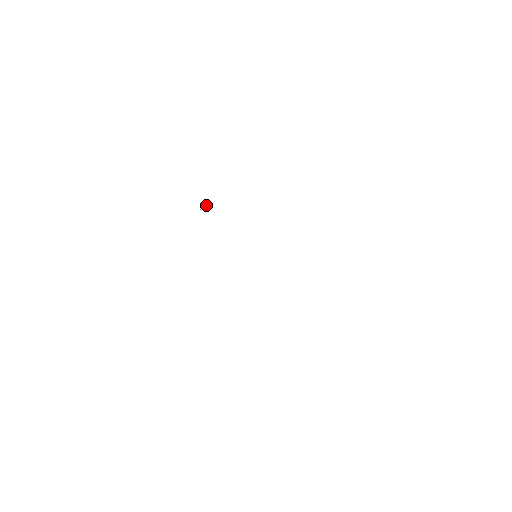
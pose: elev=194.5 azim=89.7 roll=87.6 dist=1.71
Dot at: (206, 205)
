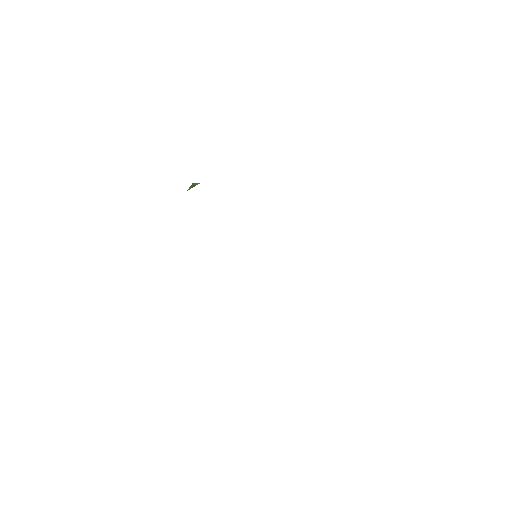
Dot at: occluded
